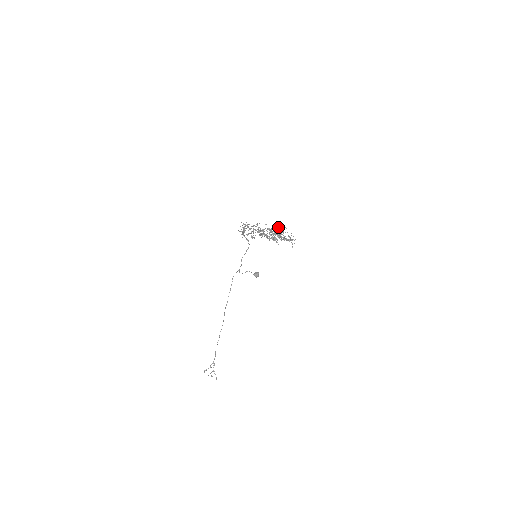
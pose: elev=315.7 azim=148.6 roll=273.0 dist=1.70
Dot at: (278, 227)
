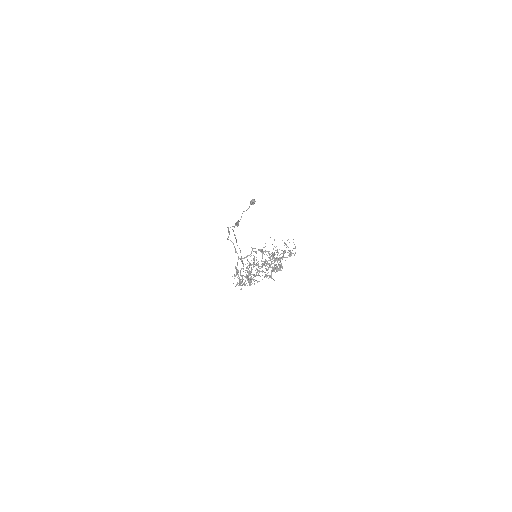
Dot at: occluded
